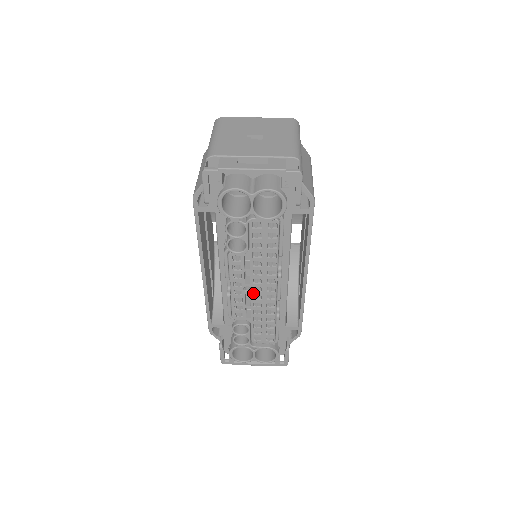
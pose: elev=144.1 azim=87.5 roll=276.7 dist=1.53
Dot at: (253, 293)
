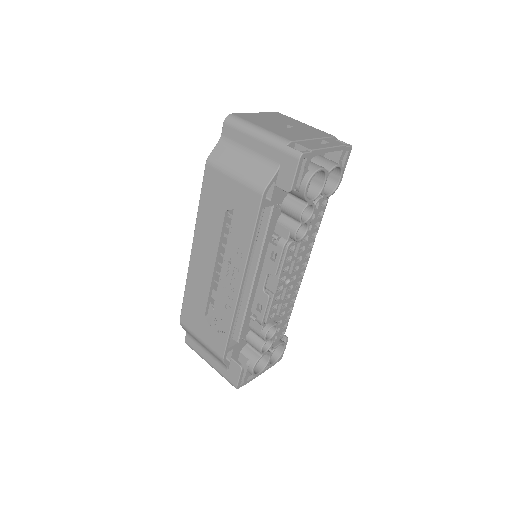
Dot at: (289, 284)
